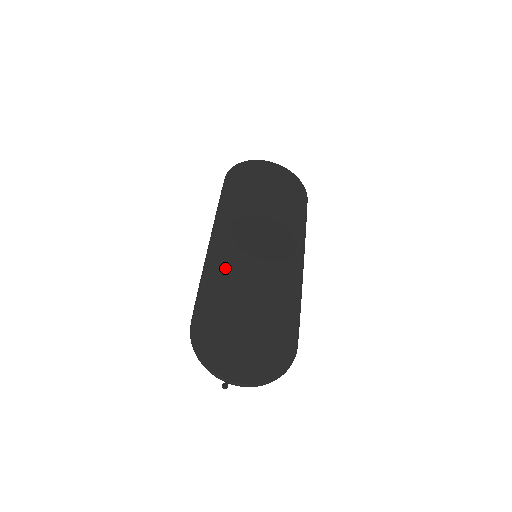
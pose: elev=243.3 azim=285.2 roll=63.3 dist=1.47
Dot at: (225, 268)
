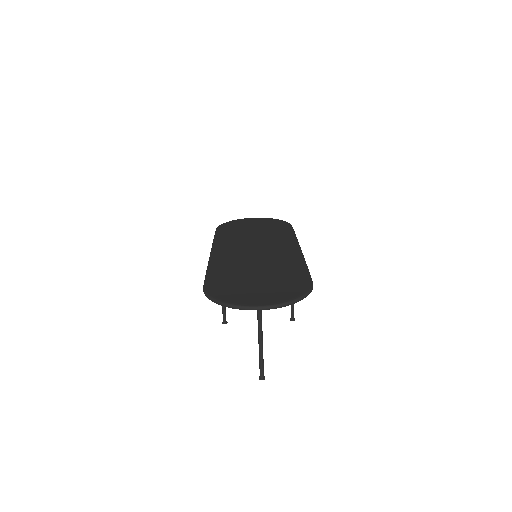
Dot at: (228, 260)
